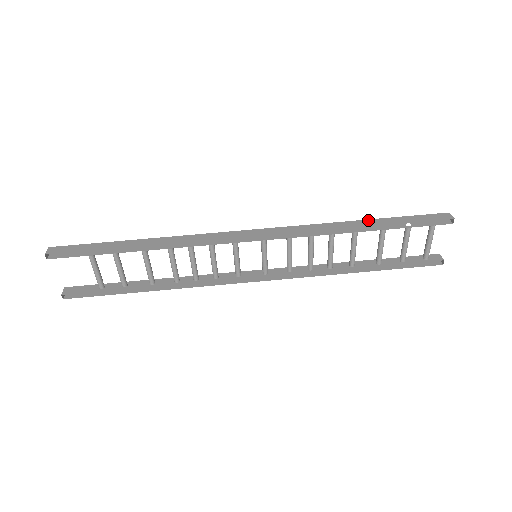
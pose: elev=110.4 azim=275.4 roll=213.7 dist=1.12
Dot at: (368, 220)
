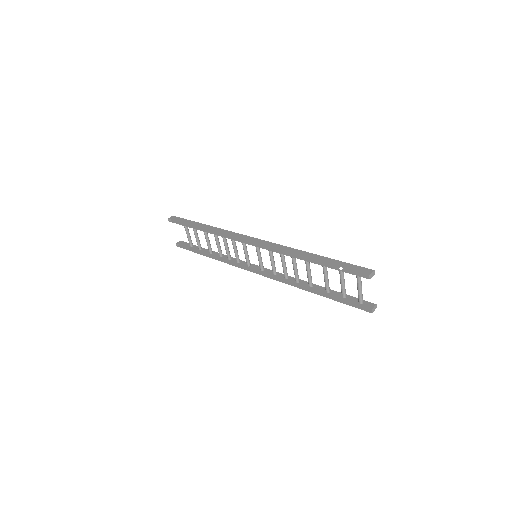
Dot at: (317, 255)
